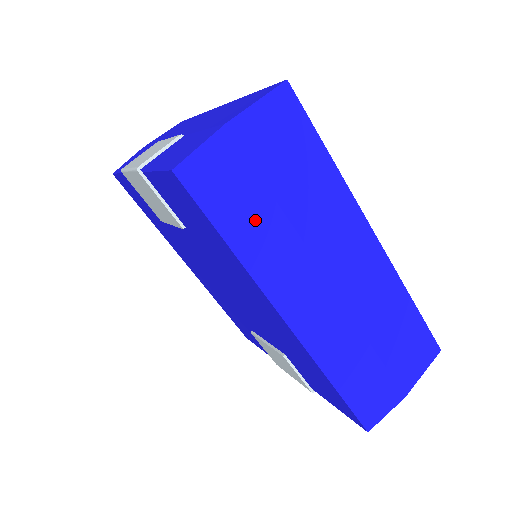
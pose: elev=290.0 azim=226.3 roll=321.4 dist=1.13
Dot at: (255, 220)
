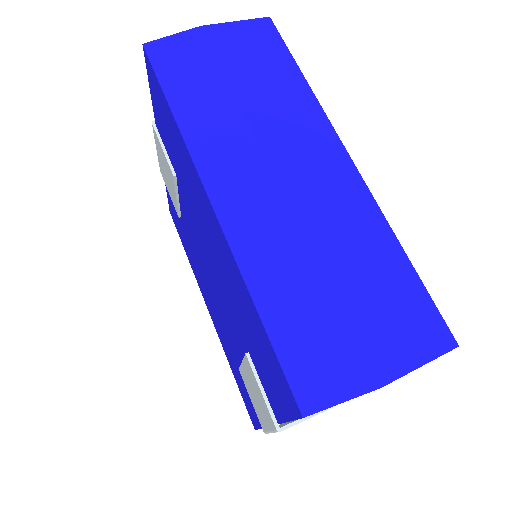
Dot at: (205, 97)
